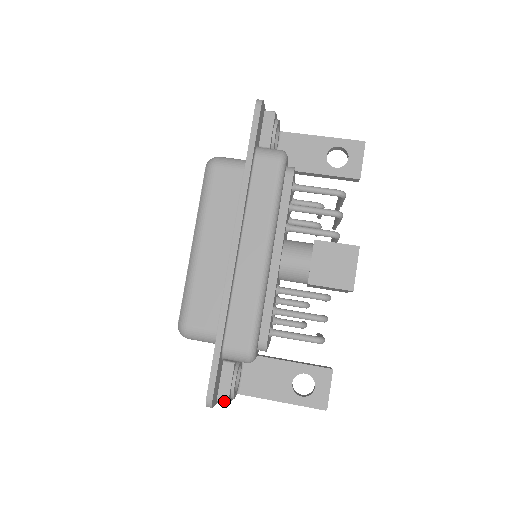
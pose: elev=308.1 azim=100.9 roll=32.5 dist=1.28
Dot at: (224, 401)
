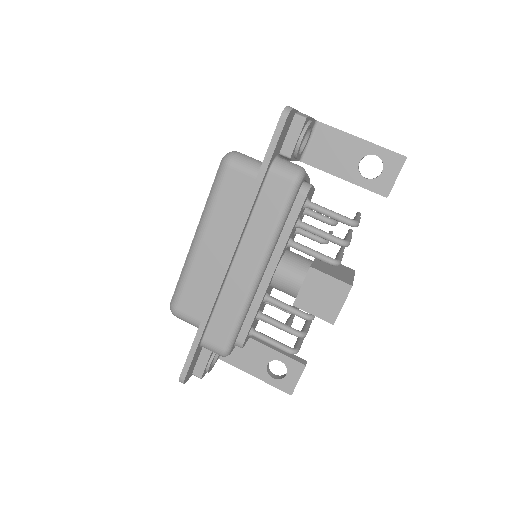
Dot at: (198, 376)
